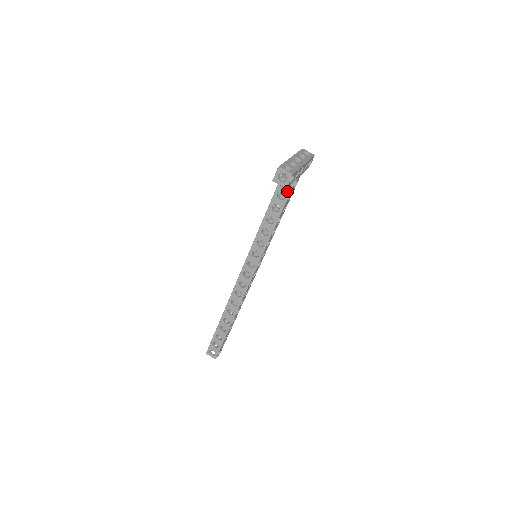
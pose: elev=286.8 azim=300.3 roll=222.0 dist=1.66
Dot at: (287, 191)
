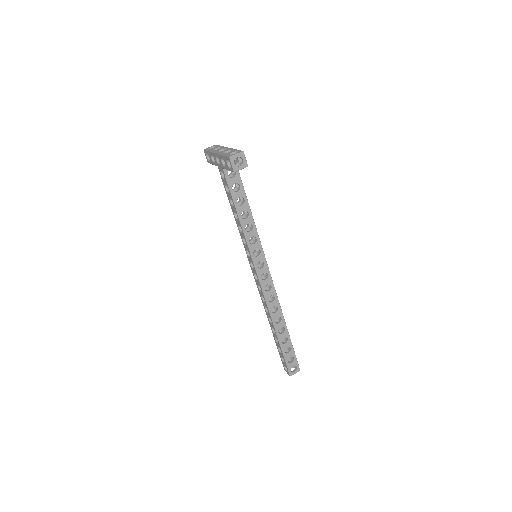
Dot at: (237, 179)
